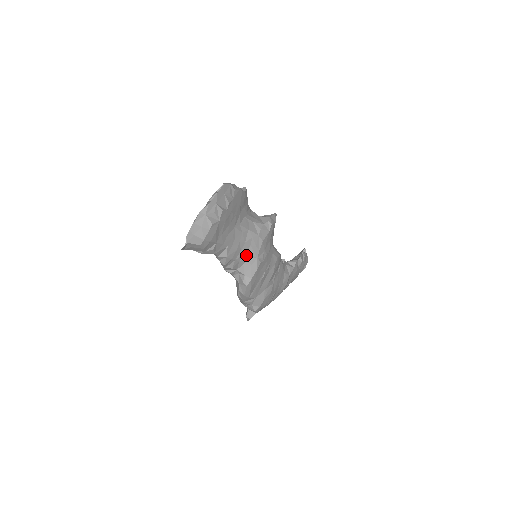
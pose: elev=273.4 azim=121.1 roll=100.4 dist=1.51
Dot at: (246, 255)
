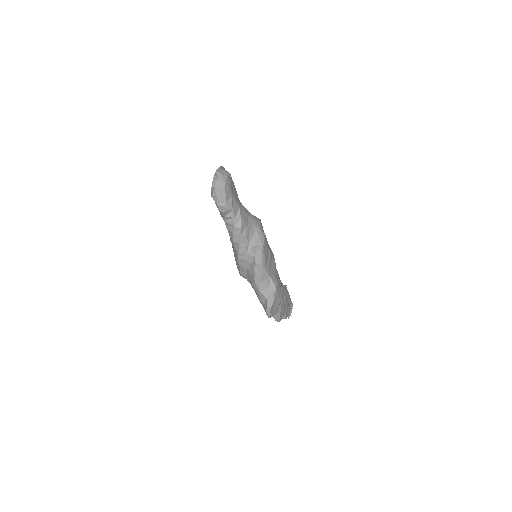
Dot at: (253, 227)
